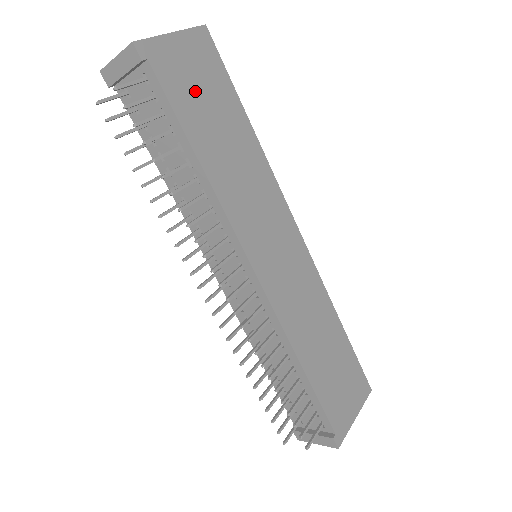
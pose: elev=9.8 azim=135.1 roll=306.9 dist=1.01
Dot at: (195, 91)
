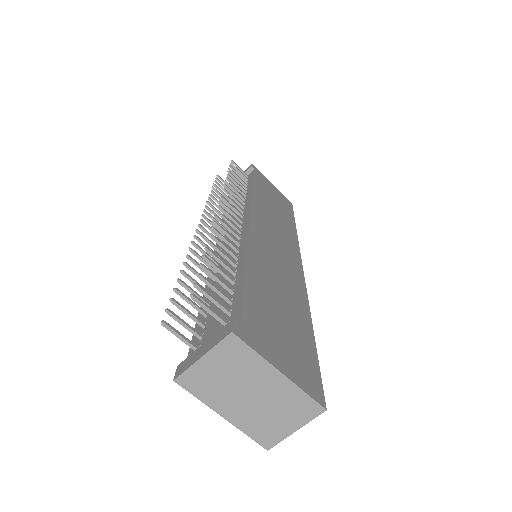
Dot at: (270, 192)
